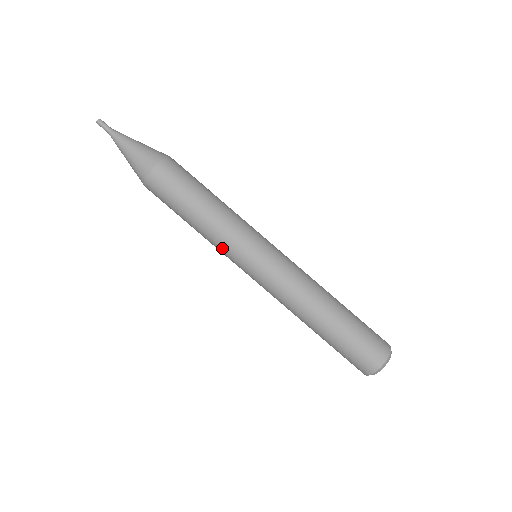
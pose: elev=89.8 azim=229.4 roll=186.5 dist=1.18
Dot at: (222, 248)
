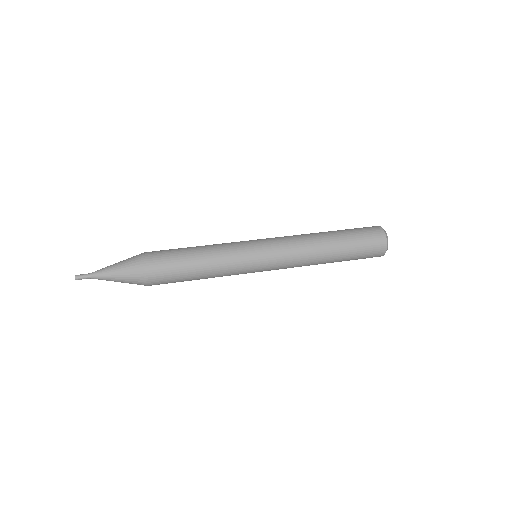
Dot at: (234, 272)
